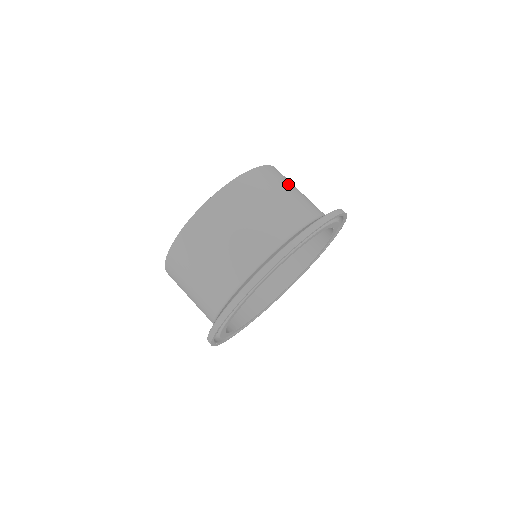
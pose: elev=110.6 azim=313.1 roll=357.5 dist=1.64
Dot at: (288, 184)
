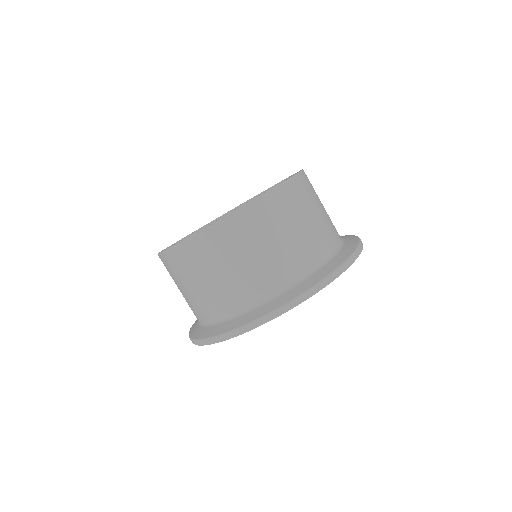
Dot at: occluded
